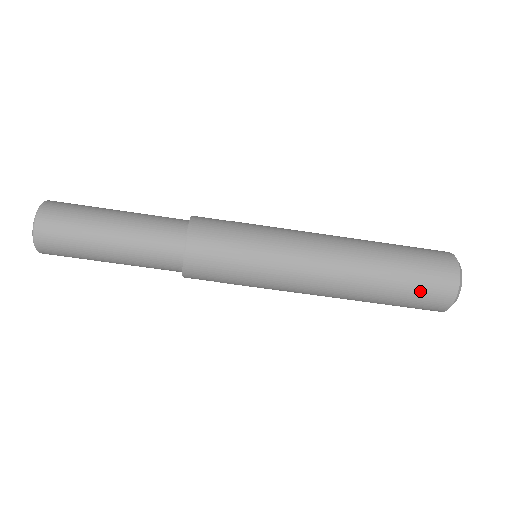
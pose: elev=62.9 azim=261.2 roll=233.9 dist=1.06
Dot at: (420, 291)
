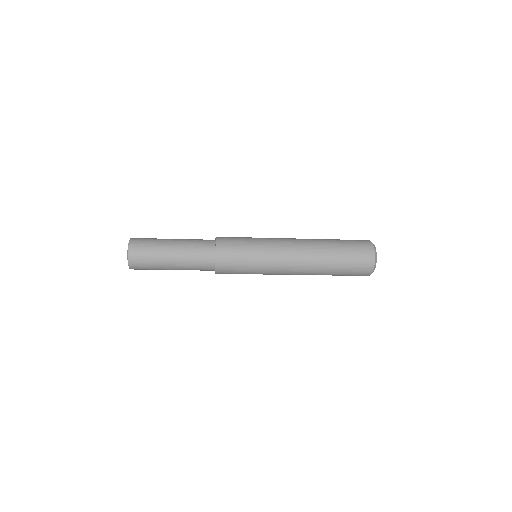
Dot at: (353, 267)
